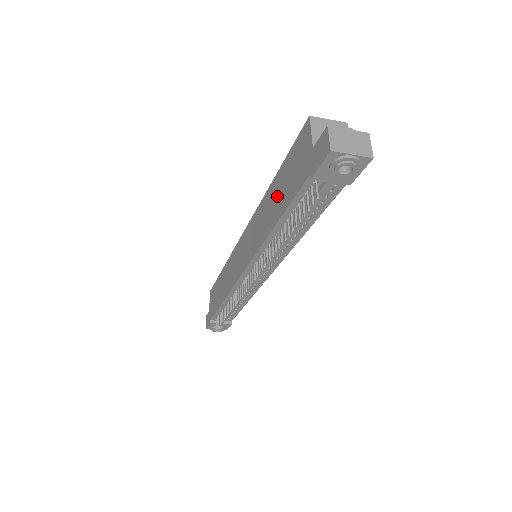
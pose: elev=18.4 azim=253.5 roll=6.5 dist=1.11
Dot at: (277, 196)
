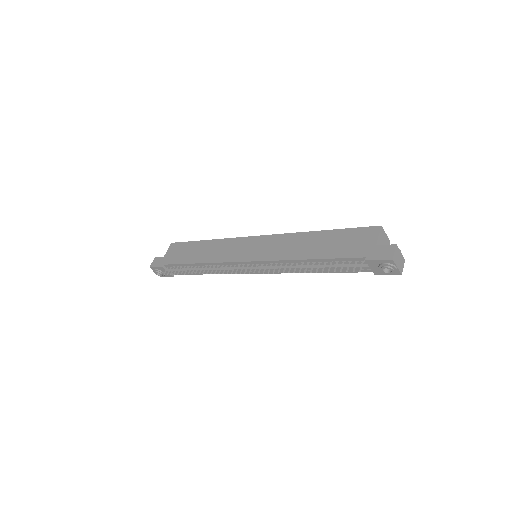
Dot at: (321, 244)
